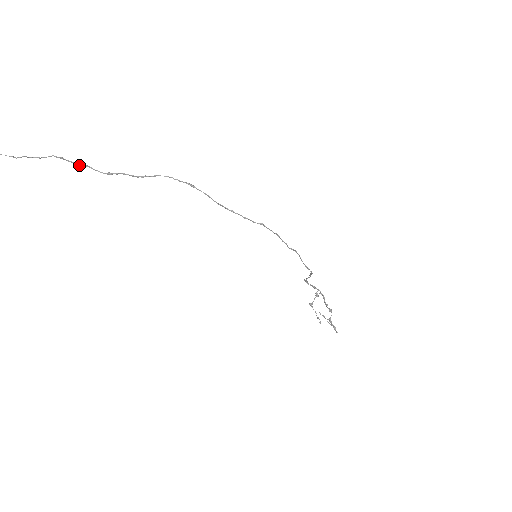
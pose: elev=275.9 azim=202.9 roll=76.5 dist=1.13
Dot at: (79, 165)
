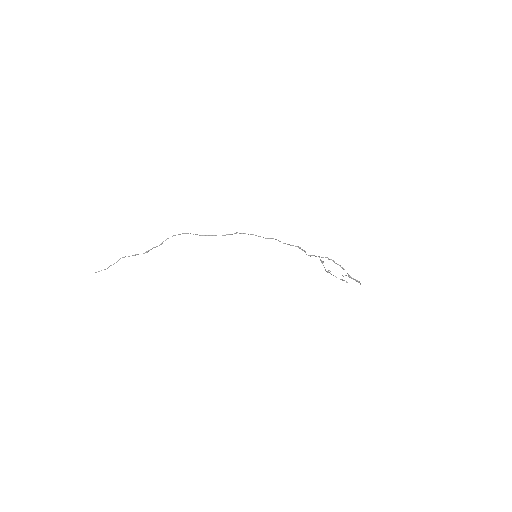
Dot at: occluded
